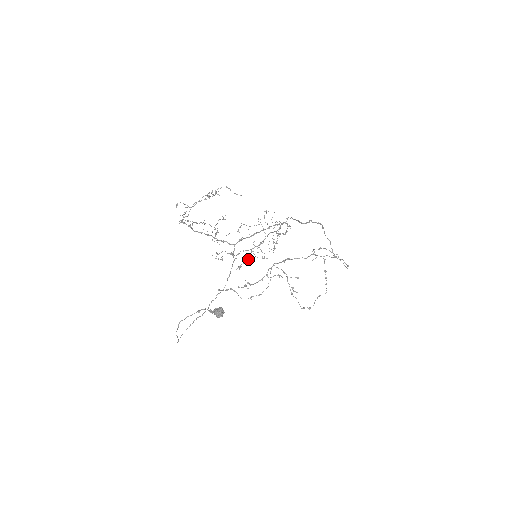
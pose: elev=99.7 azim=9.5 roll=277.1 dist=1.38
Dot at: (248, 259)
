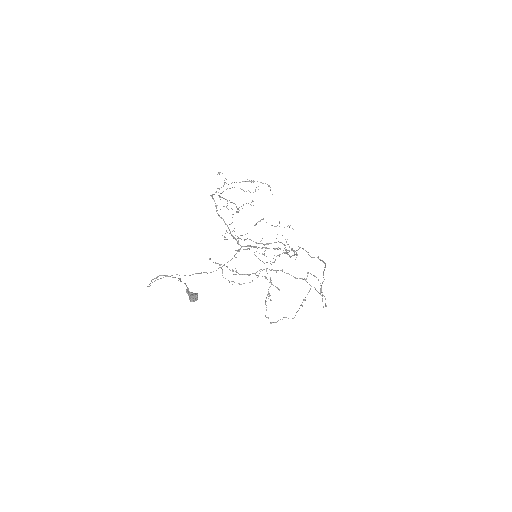
Dot at: occluded
